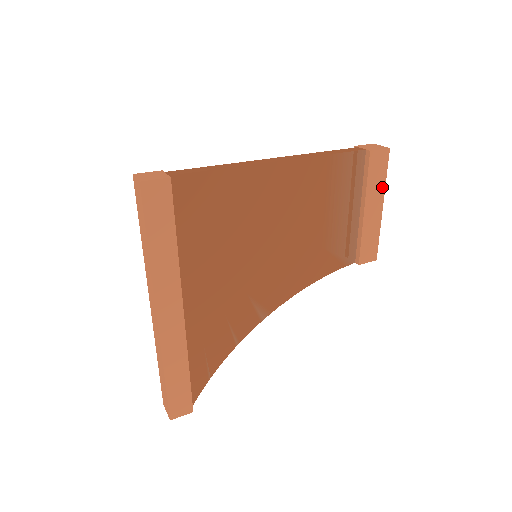
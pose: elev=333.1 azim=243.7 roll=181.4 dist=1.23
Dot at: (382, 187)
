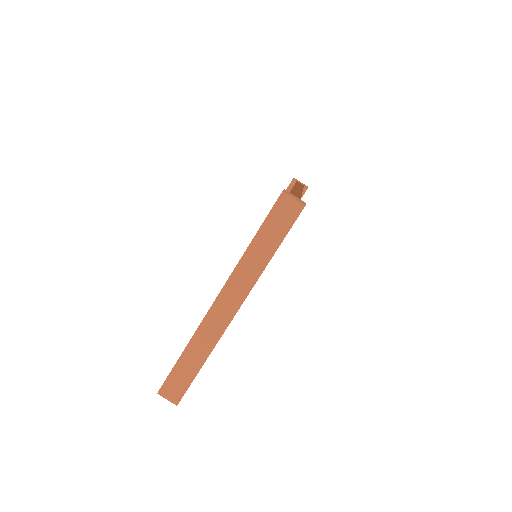
Dot at: occluded
